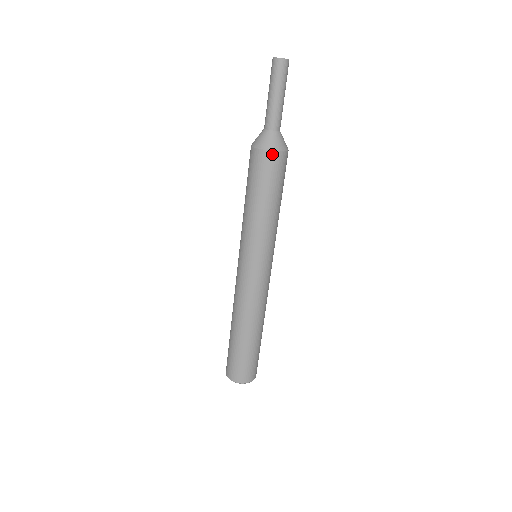
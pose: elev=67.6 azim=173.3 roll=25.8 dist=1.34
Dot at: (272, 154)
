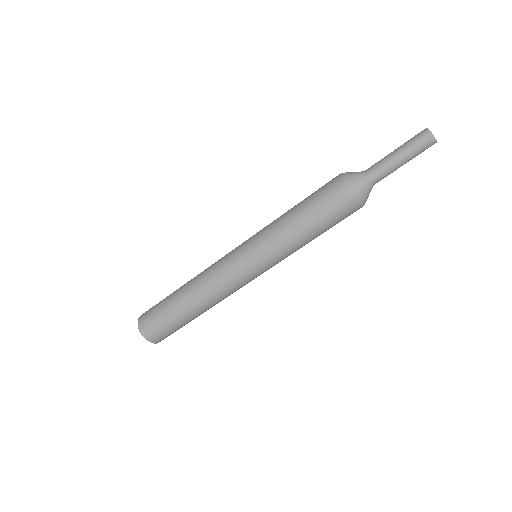
Dot at: (359, 206)
